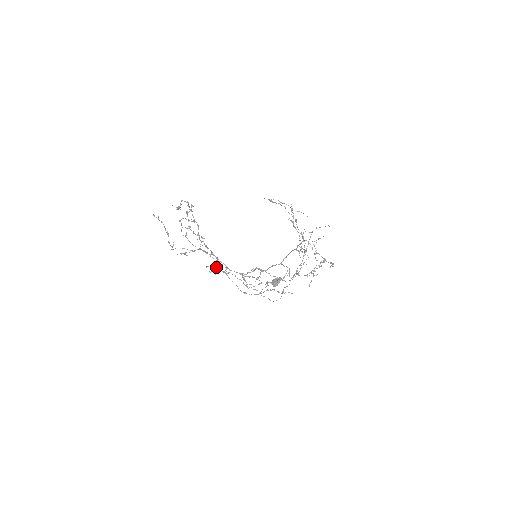
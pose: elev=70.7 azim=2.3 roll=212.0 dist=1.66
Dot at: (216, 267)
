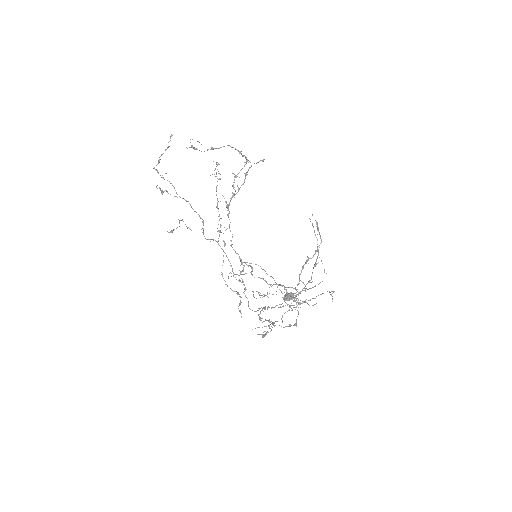
Dot at: occluded
